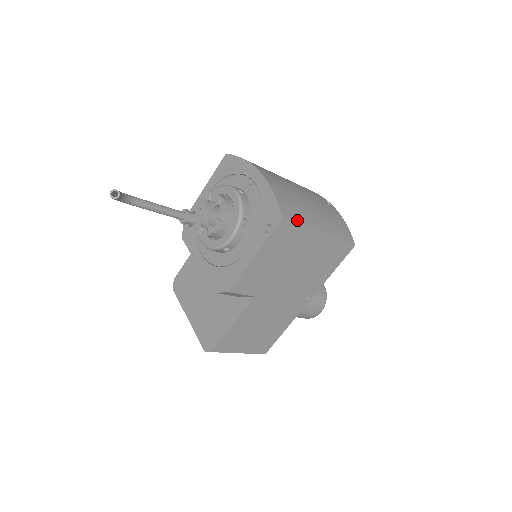
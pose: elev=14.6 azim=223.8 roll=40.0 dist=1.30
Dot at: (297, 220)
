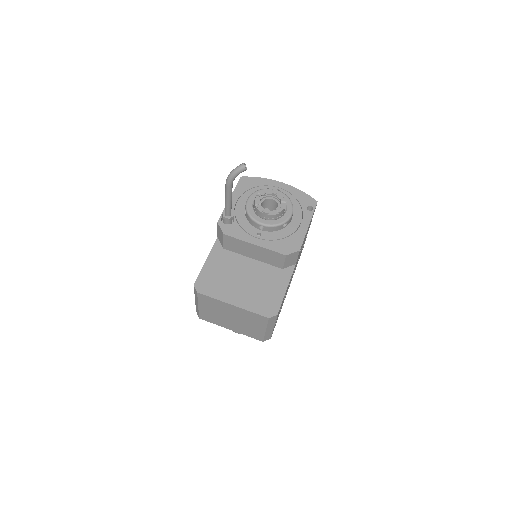
Dot at: occluded
